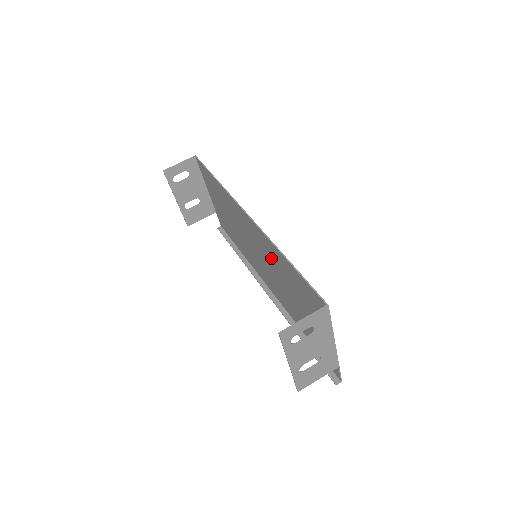
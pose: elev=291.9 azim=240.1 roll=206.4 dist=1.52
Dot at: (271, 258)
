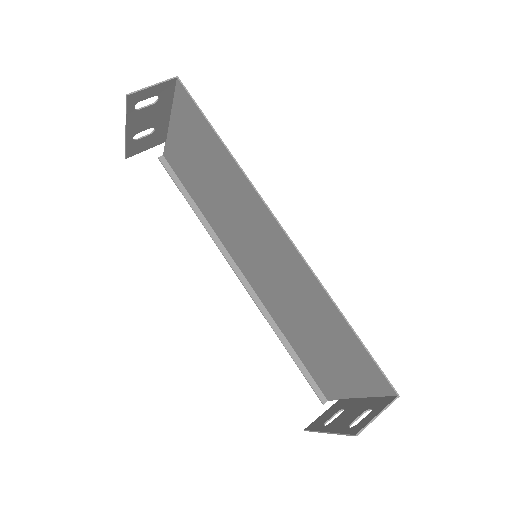
Dot at: (297, 285)
